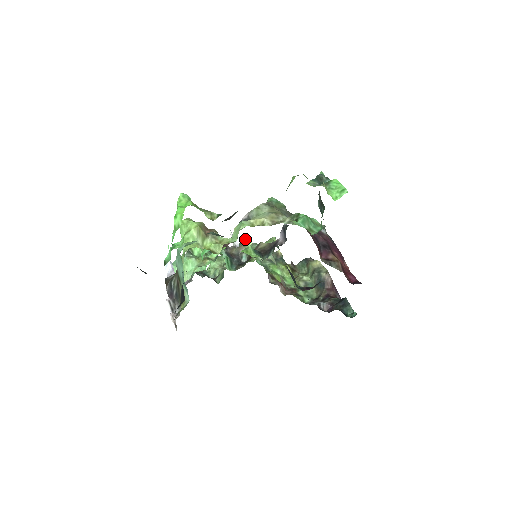
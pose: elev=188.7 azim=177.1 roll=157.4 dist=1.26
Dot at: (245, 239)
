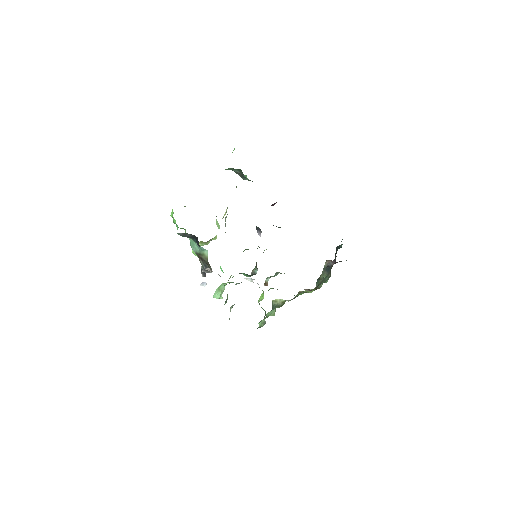
Dot at: (272, 301)
